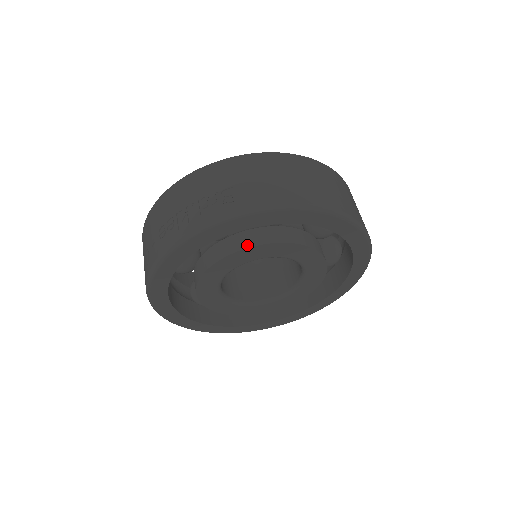
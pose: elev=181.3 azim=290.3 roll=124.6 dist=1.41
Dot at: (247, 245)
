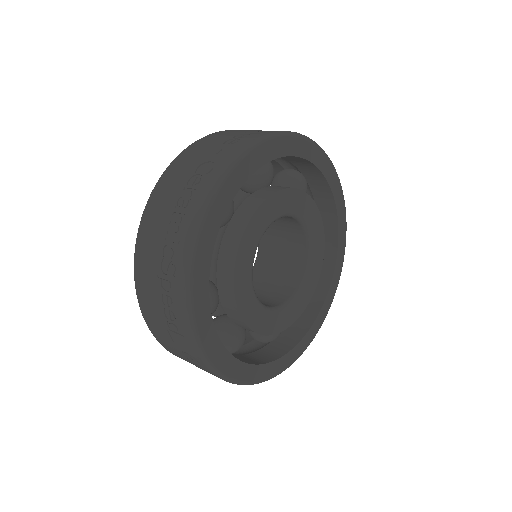
Dot at: (295, 188)
